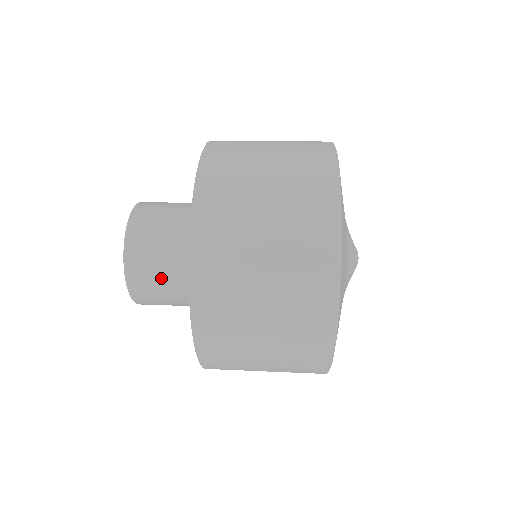
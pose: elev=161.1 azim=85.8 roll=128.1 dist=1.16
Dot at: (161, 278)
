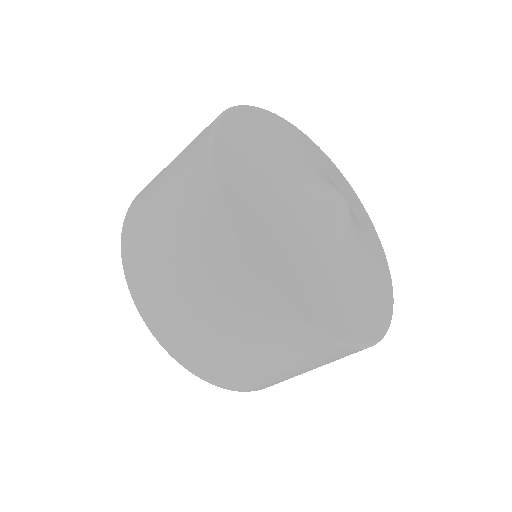
Dot at: occluded
